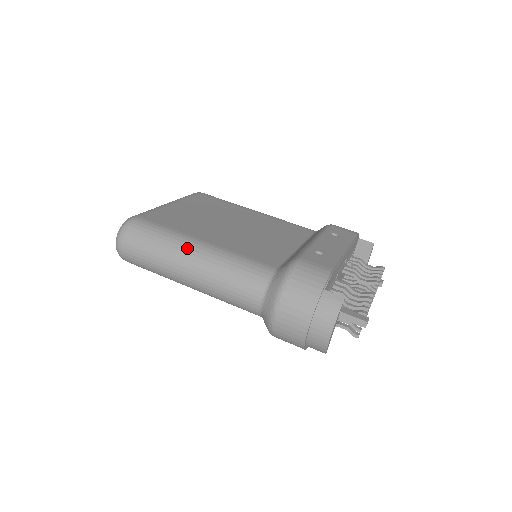
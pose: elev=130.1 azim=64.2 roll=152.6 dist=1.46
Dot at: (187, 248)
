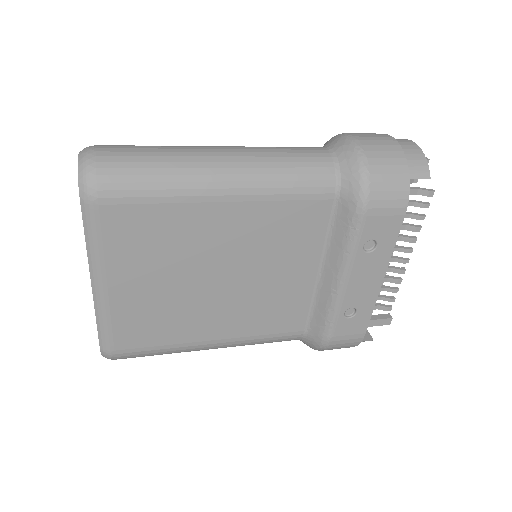
Dot at: occluded
